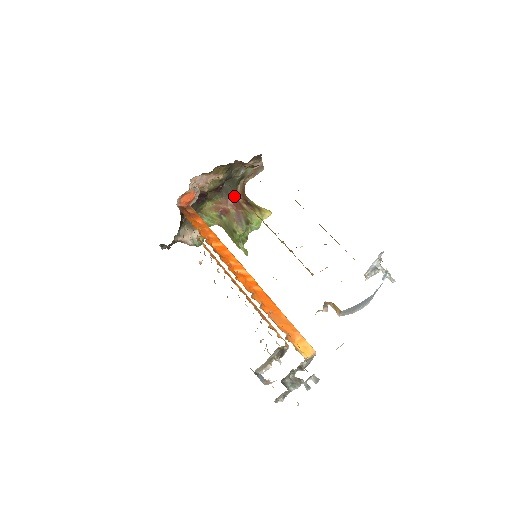
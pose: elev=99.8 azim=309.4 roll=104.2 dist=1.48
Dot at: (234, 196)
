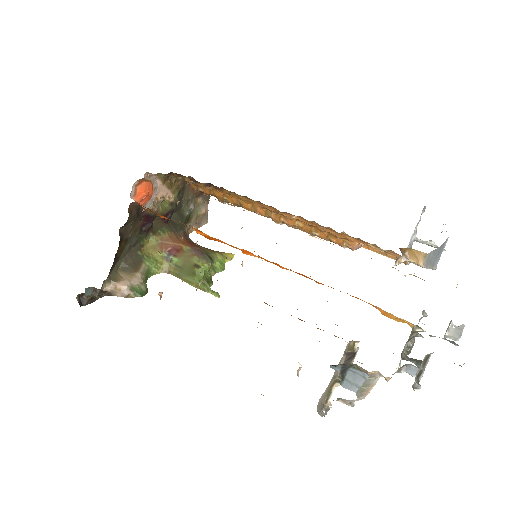
Dot at: (184, 234)
